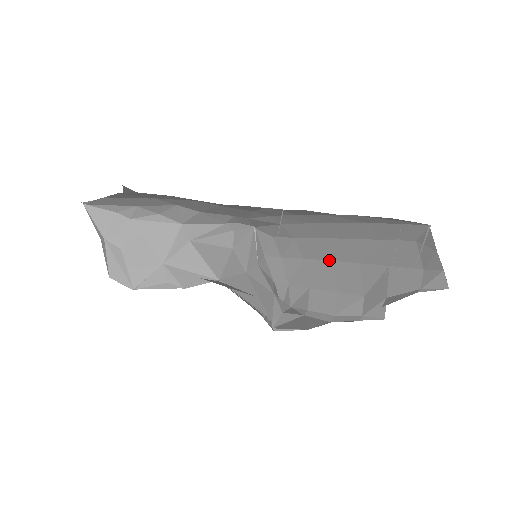
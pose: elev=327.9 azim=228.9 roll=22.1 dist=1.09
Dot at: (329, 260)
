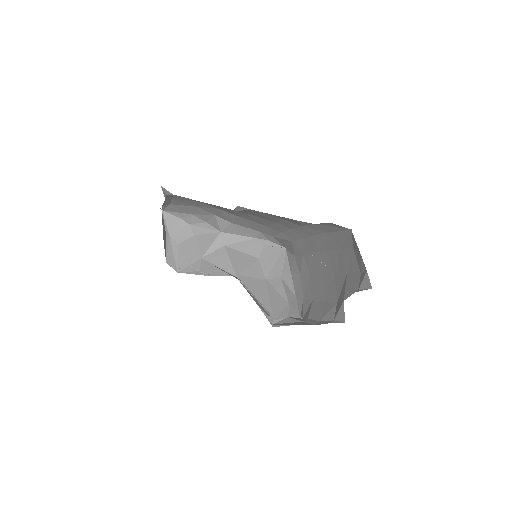
Dot at: (322, 273)
